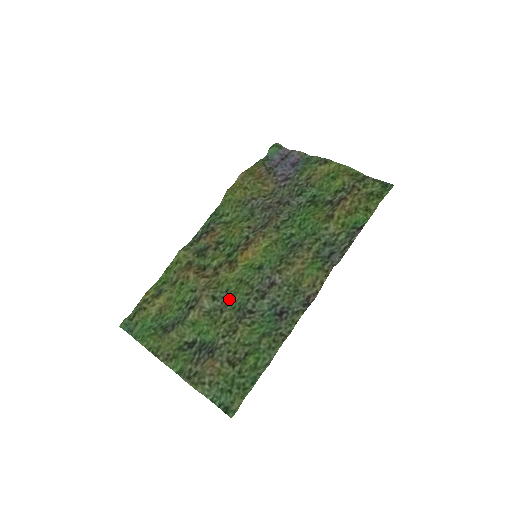
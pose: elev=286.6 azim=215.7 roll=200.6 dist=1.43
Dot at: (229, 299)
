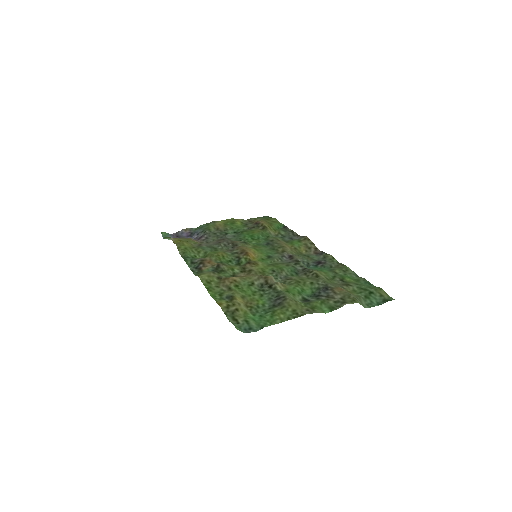
Dot at: (282, 273)
